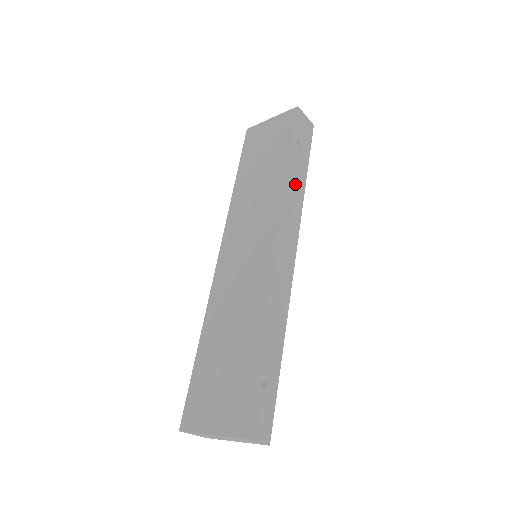
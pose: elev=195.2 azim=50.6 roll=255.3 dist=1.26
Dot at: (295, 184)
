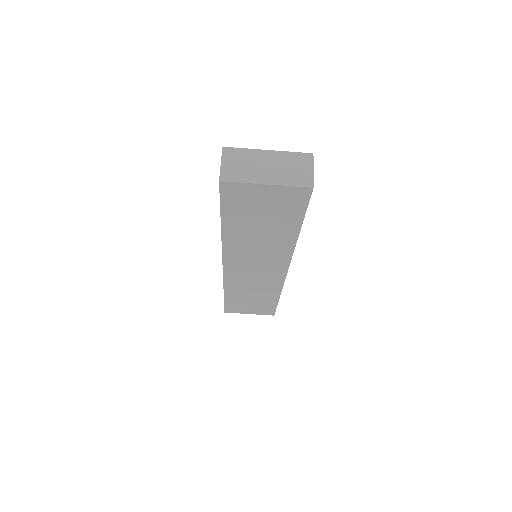
Dot at: occluded
